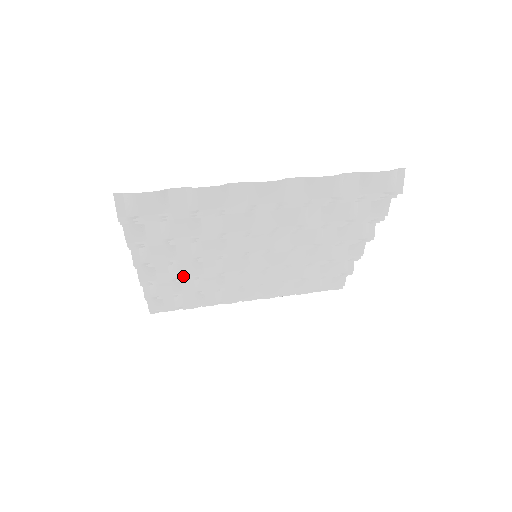
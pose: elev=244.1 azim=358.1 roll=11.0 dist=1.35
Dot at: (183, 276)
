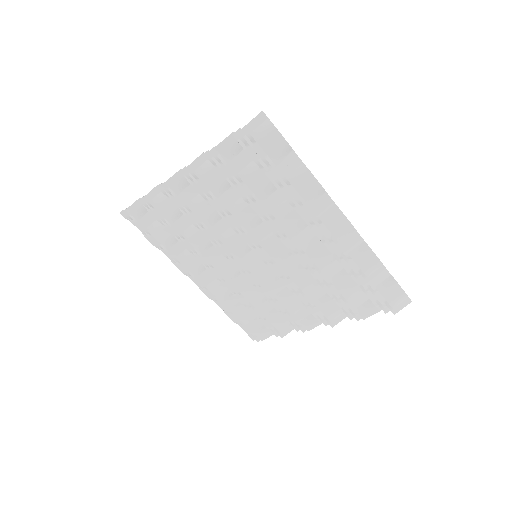
Dot at: (196, 213)
